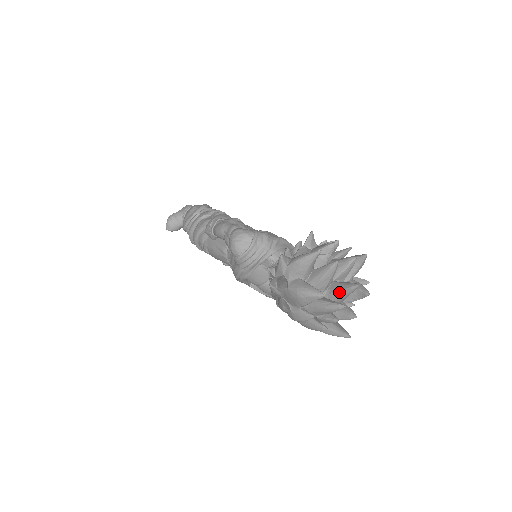
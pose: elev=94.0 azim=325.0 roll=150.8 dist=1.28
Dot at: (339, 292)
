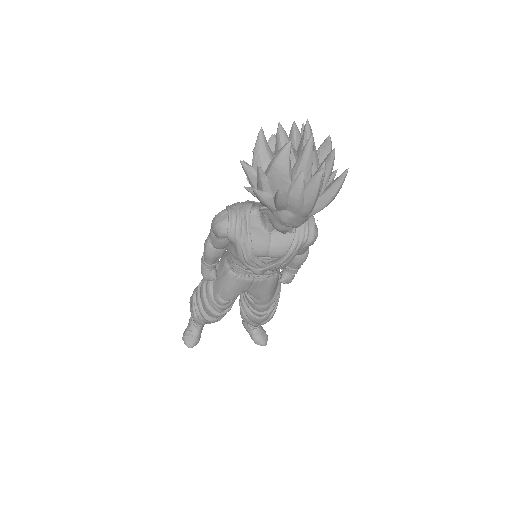
Dot at: (304, 145)
